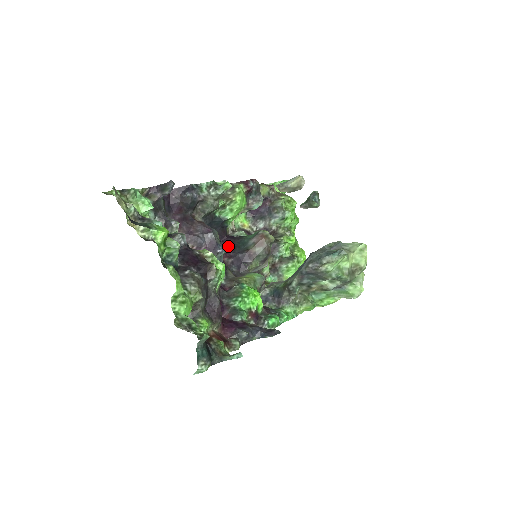
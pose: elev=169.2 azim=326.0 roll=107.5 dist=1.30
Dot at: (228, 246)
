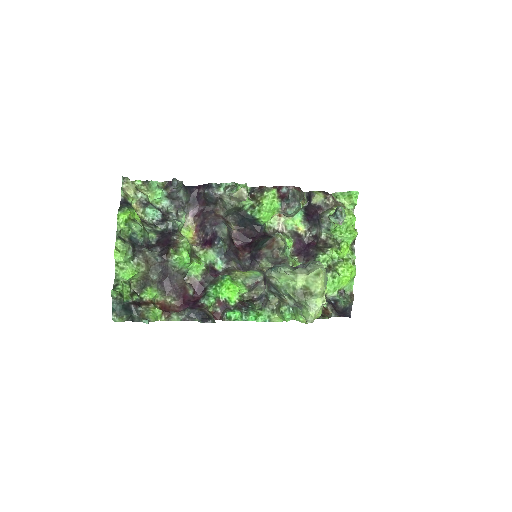
Dot at: (255, 243)
